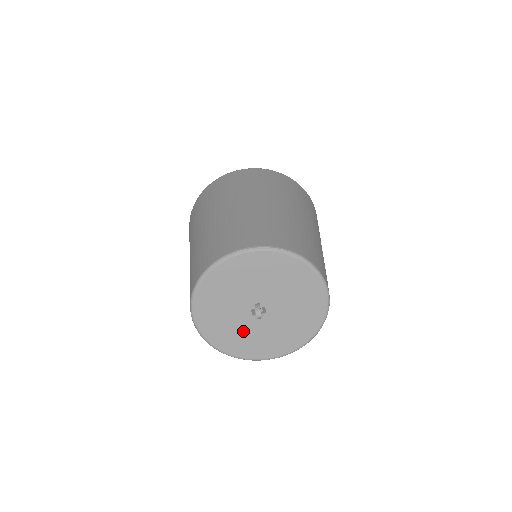
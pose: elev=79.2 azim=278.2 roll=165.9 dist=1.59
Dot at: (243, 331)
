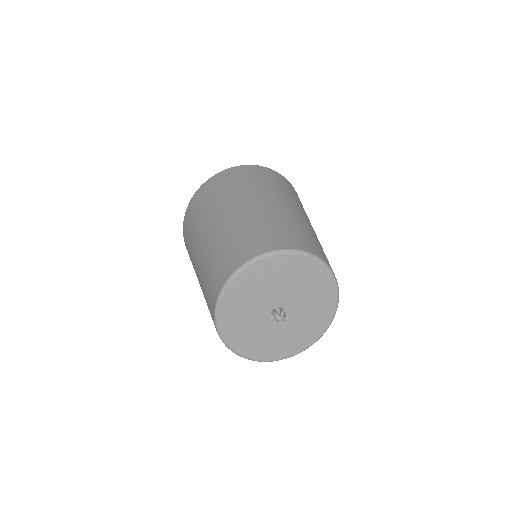
Dot at: (288, 332)
